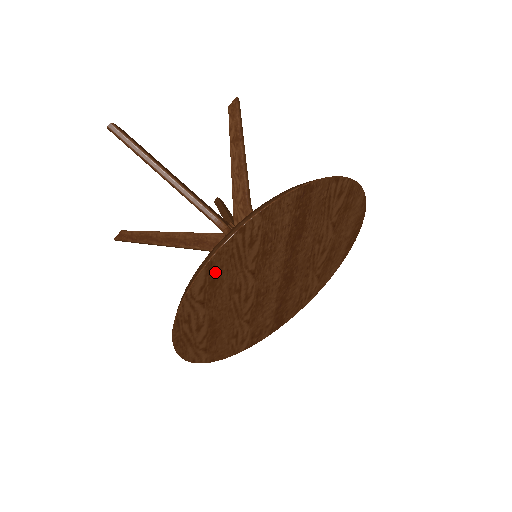
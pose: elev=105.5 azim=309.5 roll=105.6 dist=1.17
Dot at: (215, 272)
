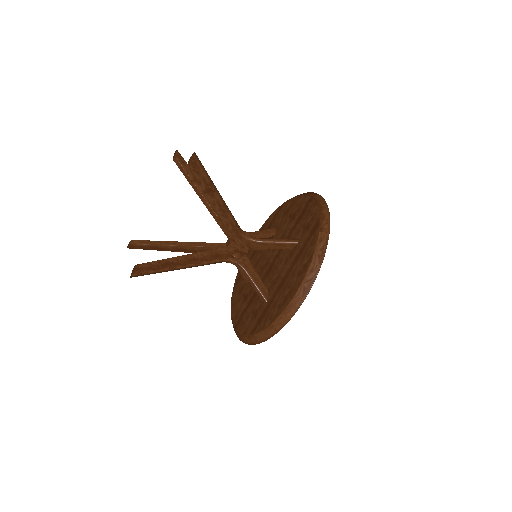
Dot at: occluded
